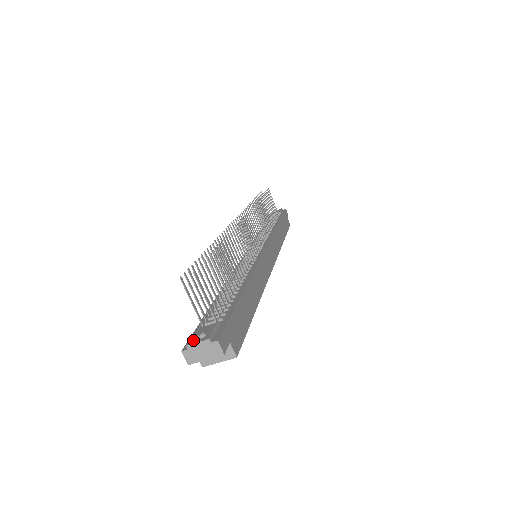
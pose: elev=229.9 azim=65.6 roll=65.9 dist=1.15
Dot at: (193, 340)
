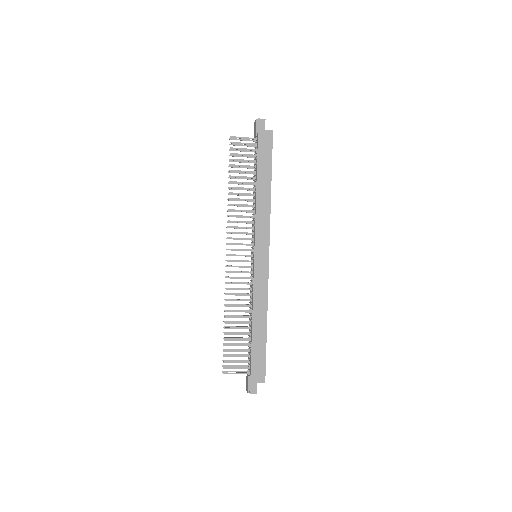
Dot at: (246, 387)
